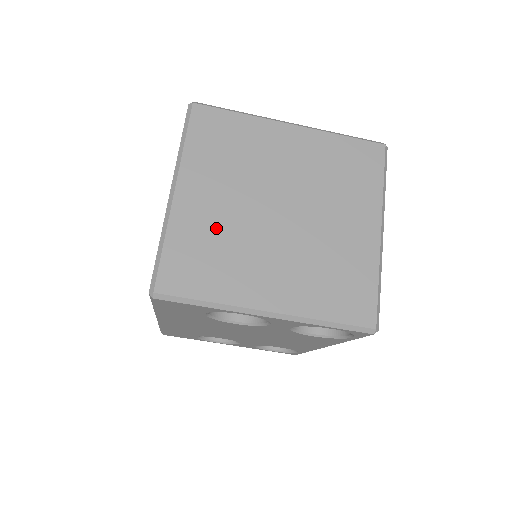
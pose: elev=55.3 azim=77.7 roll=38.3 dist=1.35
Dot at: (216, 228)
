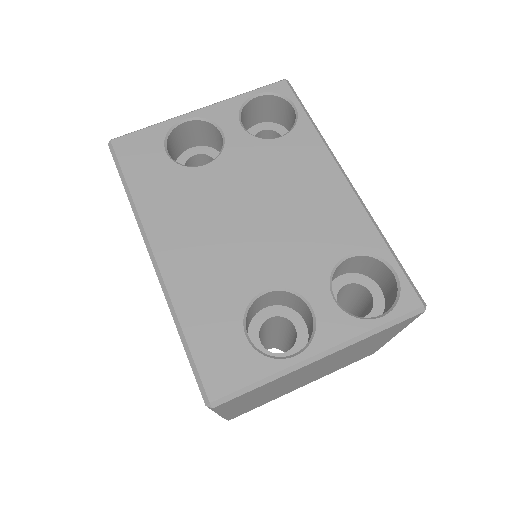
Dot at: occluded
